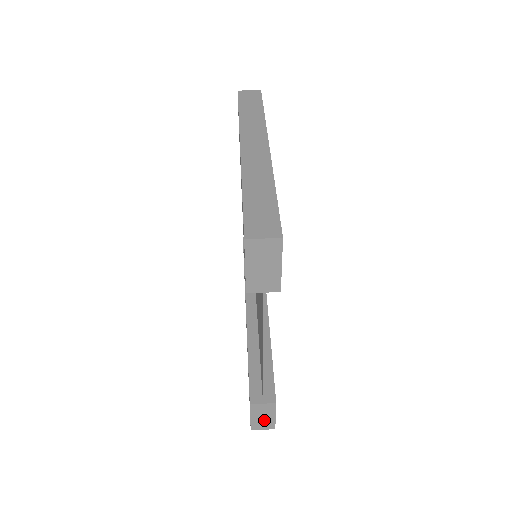
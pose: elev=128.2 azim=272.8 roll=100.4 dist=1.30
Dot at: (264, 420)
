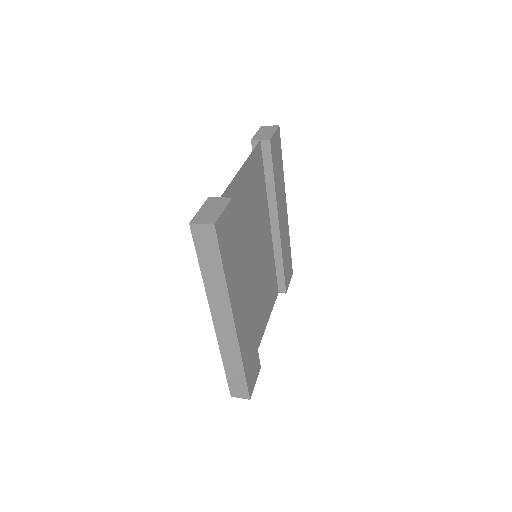
Dot at: (210, 214)
